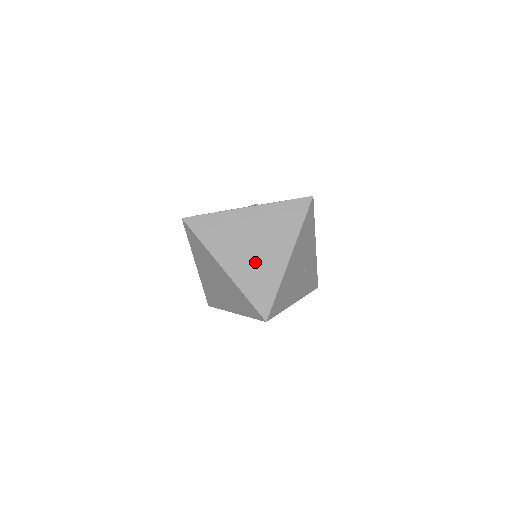
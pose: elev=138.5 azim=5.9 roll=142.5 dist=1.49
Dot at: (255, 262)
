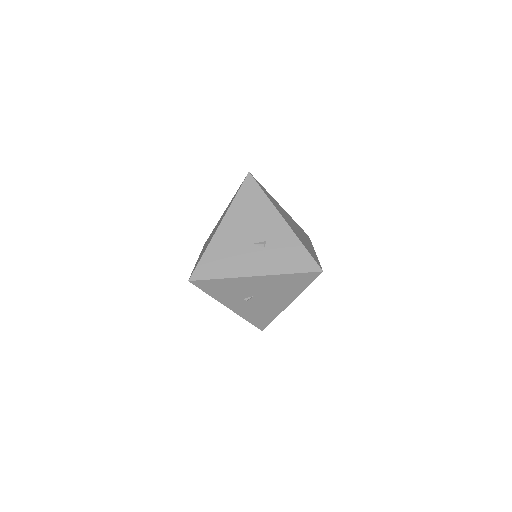
Dot at: occluded
